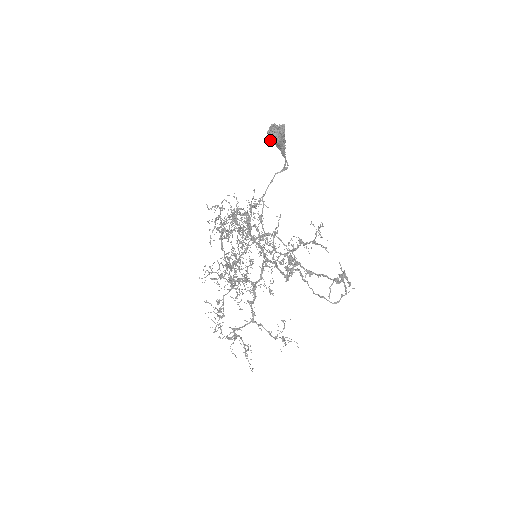
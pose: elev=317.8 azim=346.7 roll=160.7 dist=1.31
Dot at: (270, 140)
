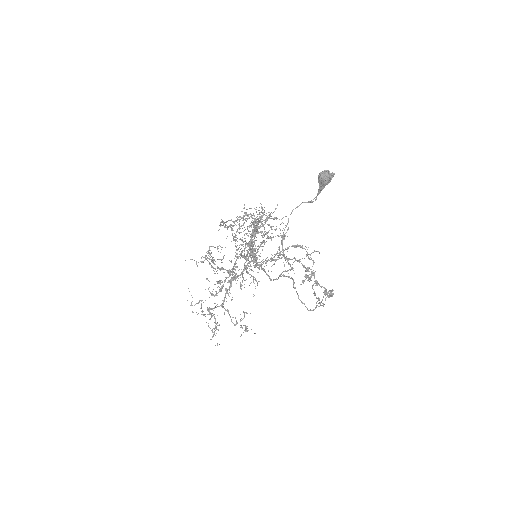
Dot at: (319, 179)
